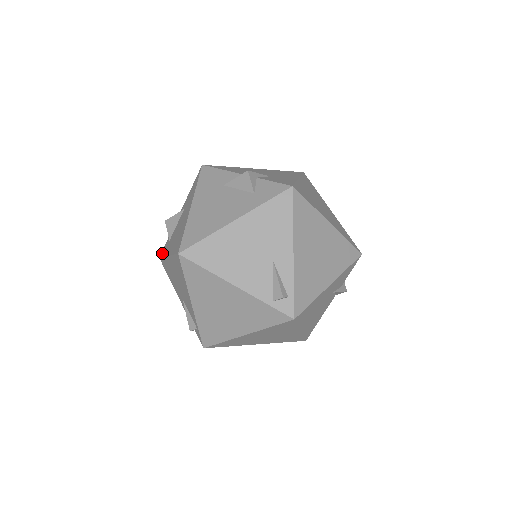
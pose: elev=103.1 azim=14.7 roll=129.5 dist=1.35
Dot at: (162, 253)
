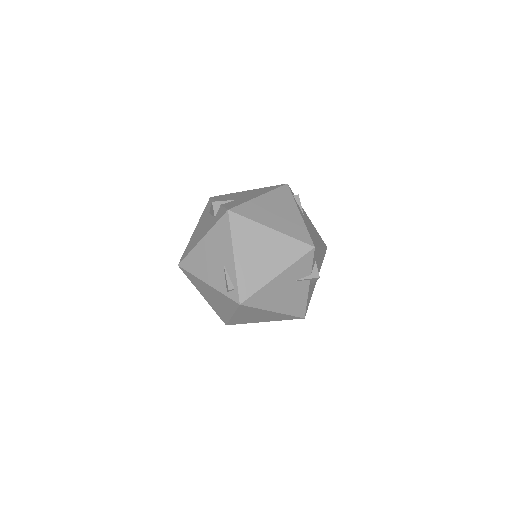
Dot at: occluded
